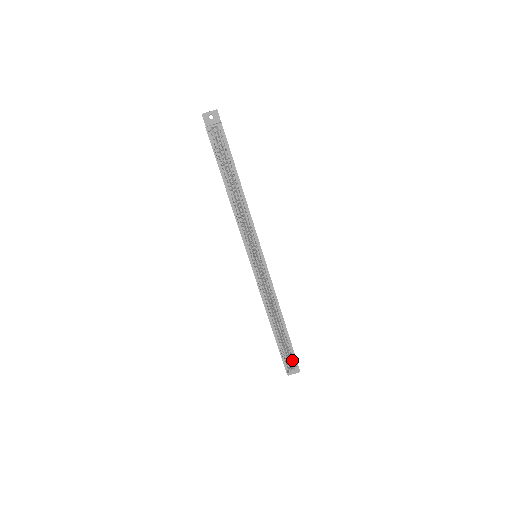
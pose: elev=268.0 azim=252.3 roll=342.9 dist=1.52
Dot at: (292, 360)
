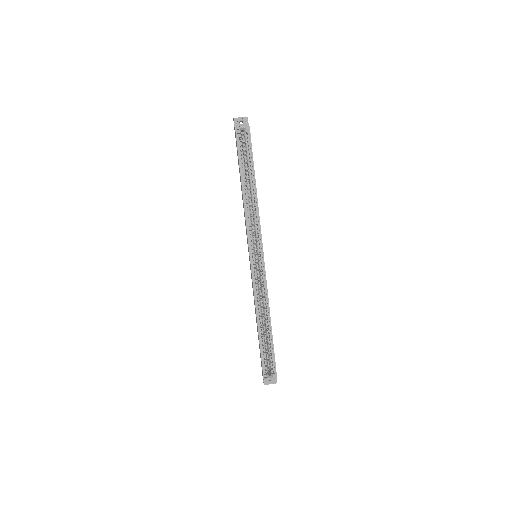
Dot at: (271, 366)
